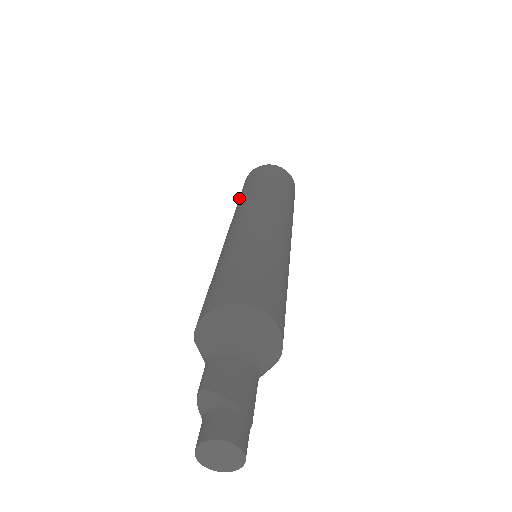
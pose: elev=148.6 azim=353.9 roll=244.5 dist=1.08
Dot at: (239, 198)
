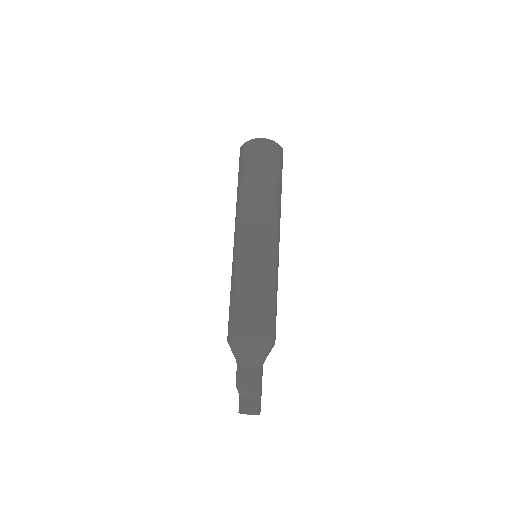
Dot at: (240, 184)
